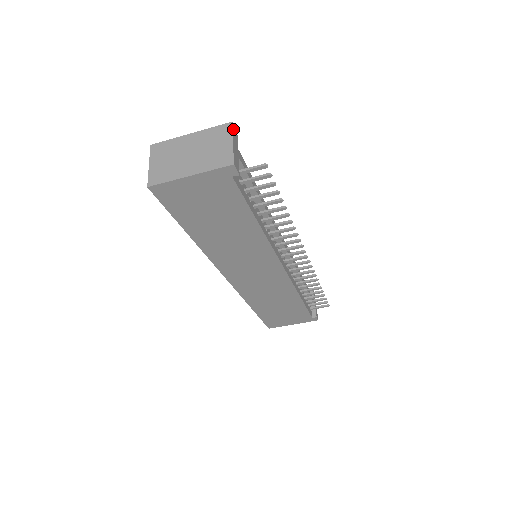
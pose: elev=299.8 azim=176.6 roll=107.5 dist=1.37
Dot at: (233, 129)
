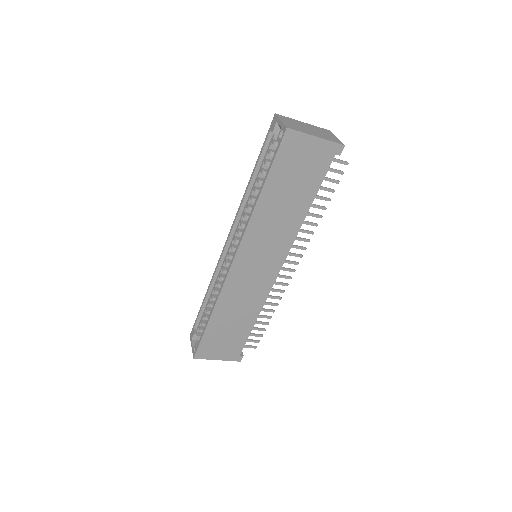
Dot at: occluded
